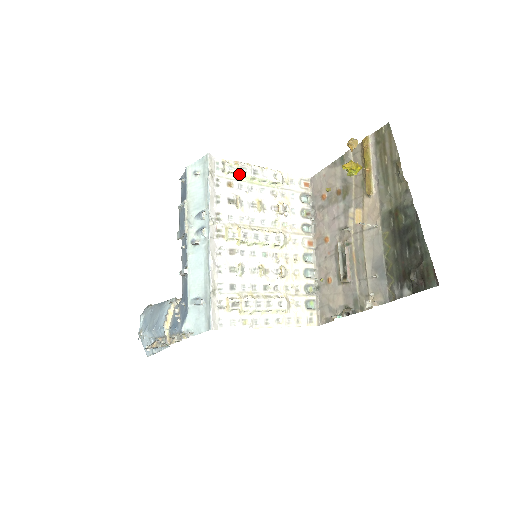
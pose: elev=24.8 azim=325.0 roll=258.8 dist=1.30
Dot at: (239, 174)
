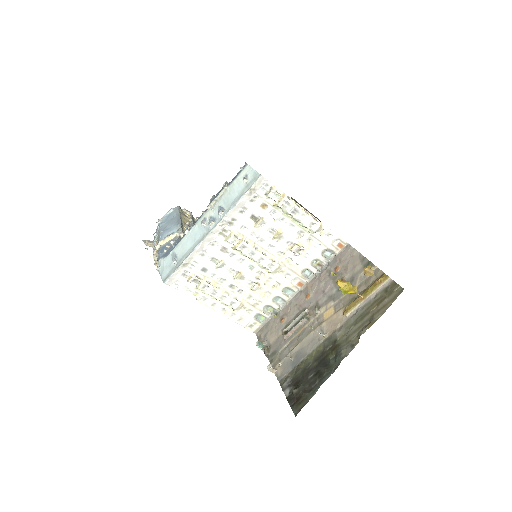
Dot at: (277, 205)
